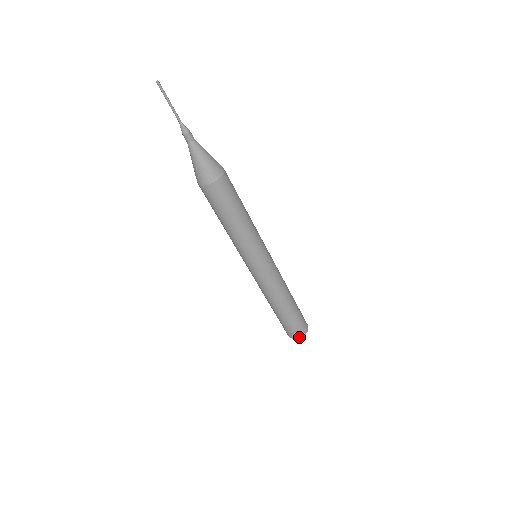
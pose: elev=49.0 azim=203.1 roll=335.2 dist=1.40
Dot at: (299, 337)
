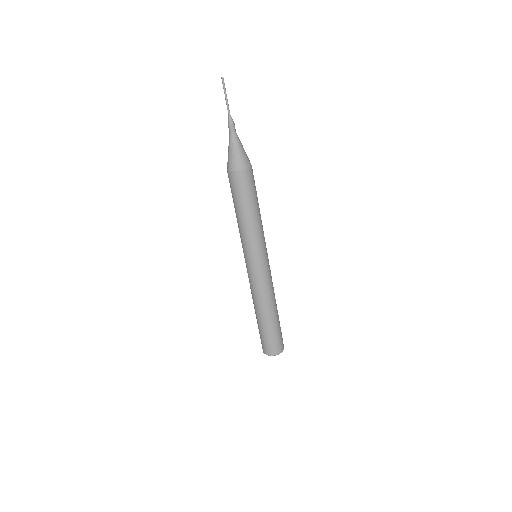
Dot at: (271, 354)
